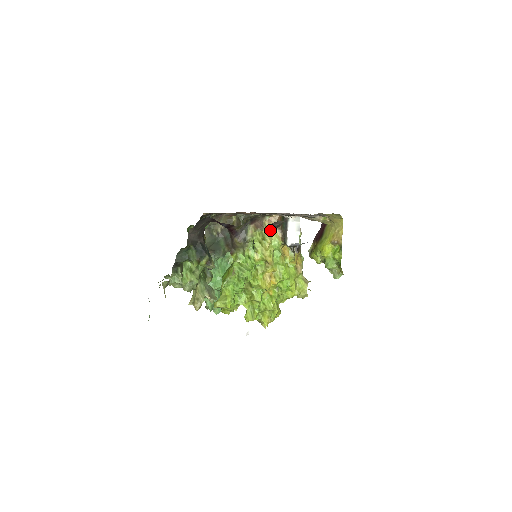
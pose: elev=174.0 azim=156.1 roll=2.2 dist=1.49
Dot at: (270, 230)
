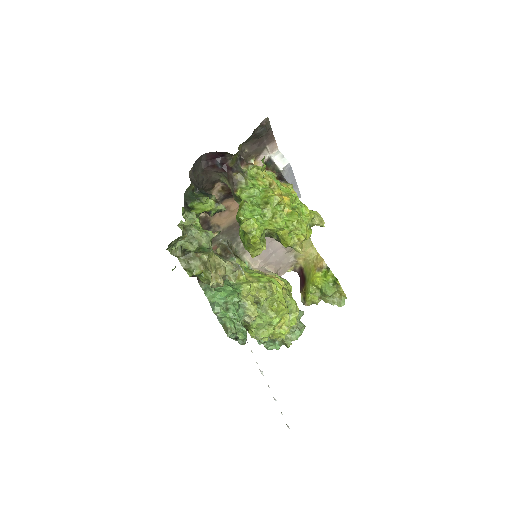
Dot at: occluded
